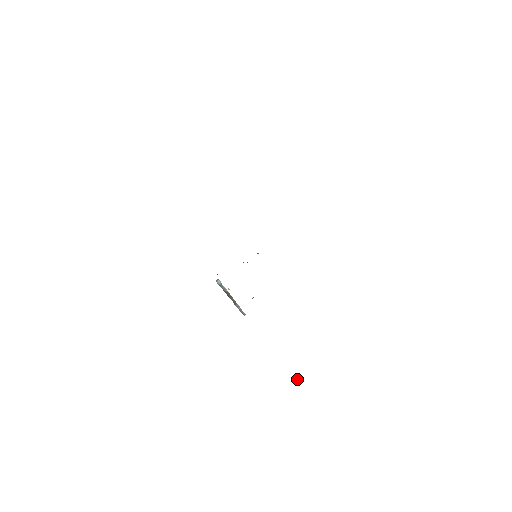
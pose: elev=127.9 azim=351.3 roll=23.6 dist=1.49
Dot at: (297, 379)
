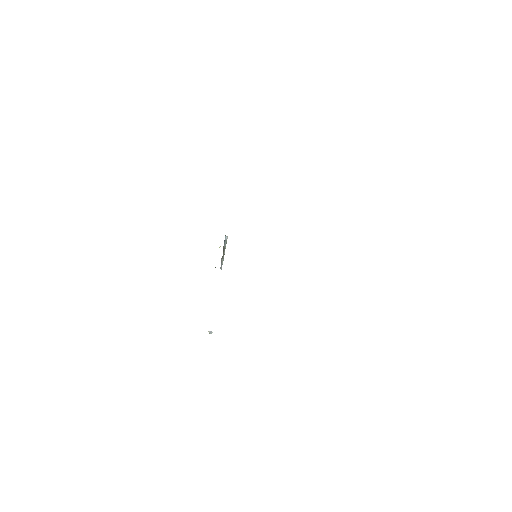
Dot at: (211, 333)
